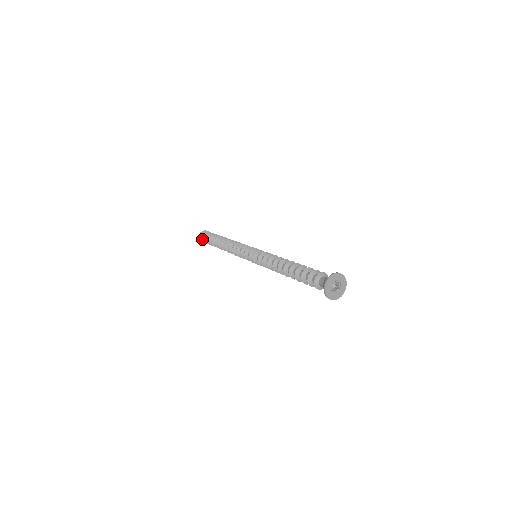
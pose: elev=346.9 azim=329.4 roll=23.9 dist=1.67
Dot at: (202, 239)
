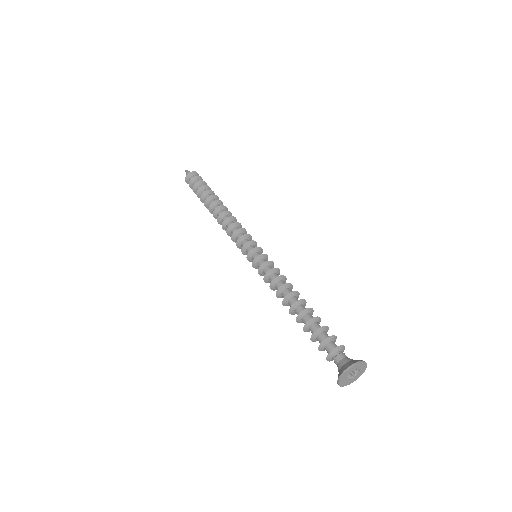
Dot at: (189, 181)
